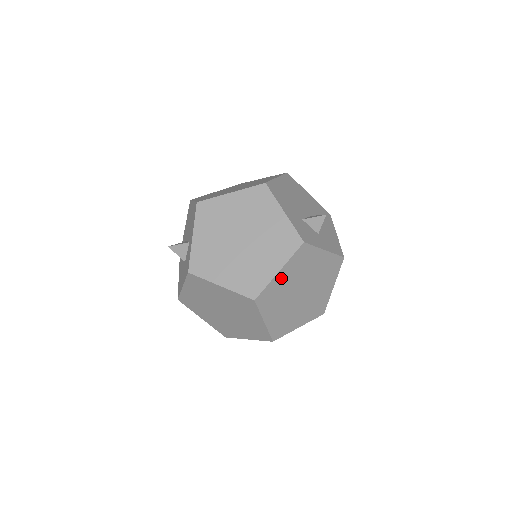
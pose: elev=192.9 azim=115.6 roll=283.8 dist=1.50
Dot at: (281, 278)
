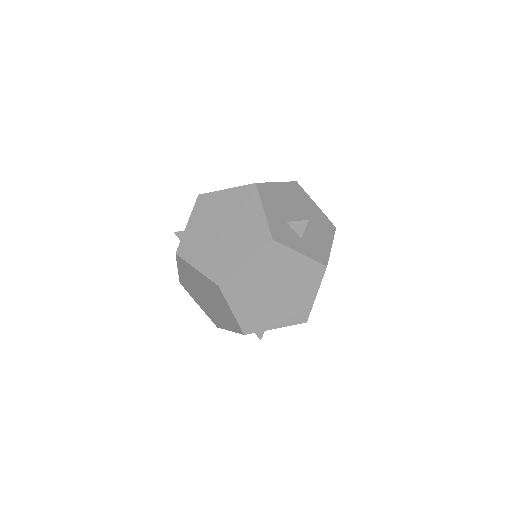
Dot at: (248, 271)
